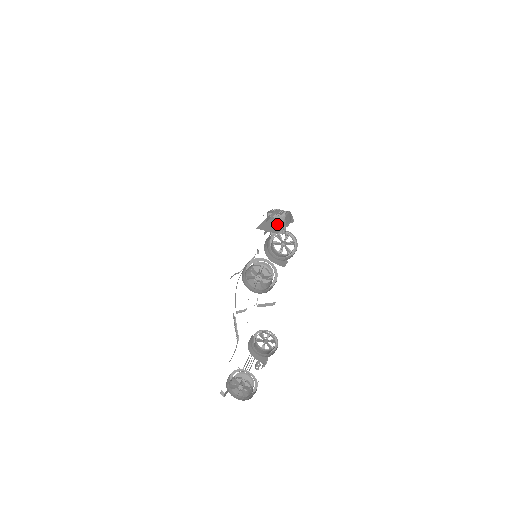
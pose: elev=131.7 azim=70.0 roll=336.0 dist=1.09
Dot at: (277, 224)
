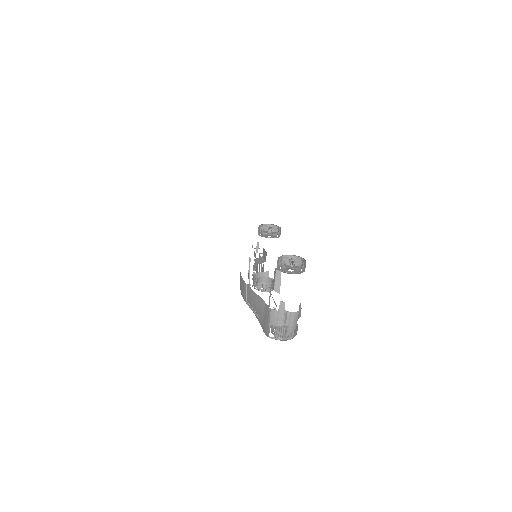
Dot at: occluded
